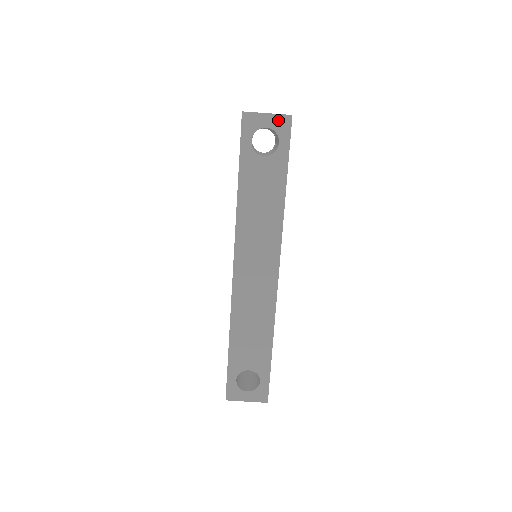
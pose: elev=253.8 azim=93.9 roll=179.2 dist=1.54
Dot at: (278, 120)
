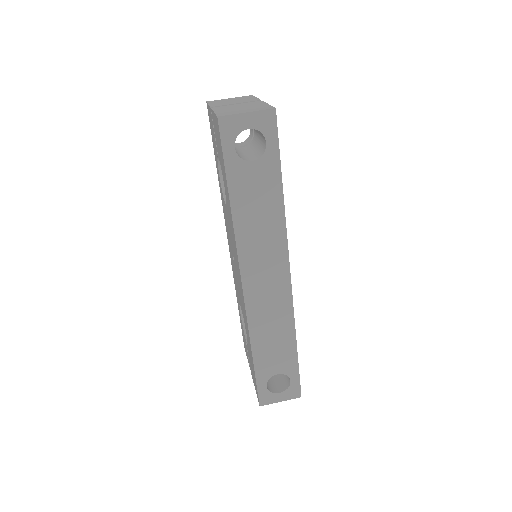
Dot at: (260, 117)
